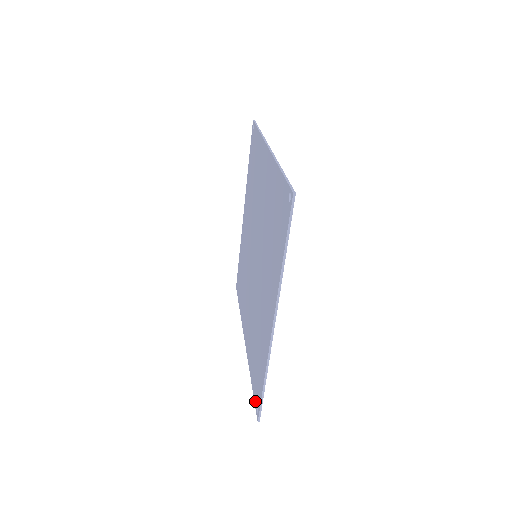
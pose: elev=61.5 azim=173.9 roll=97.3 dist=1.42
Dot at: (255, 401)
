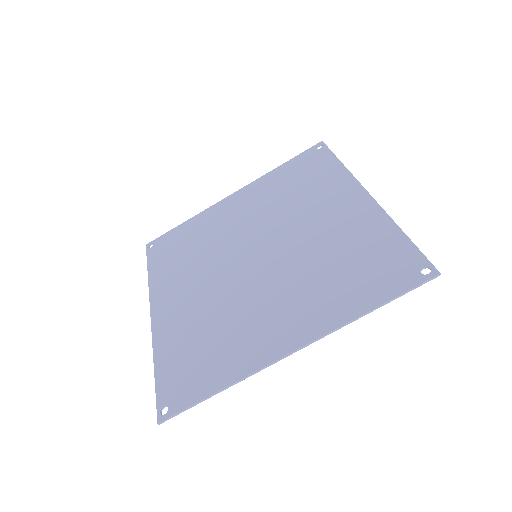
Dot at: (162, 396)
